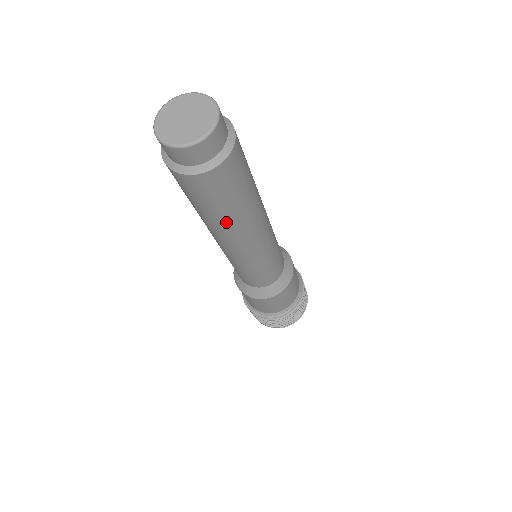
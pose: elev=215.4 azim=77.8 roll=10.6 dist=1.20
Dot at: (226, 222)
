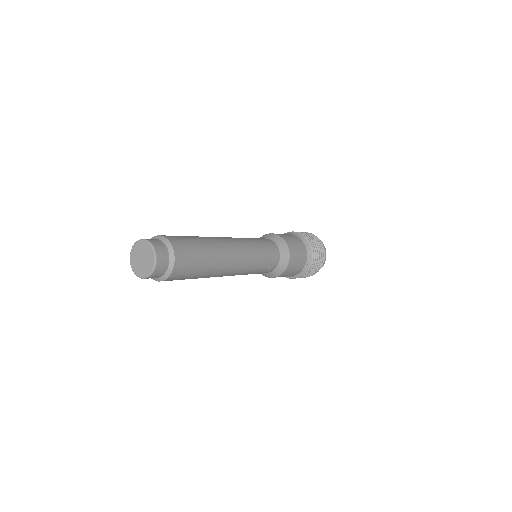
Dot at: (210, 272)
